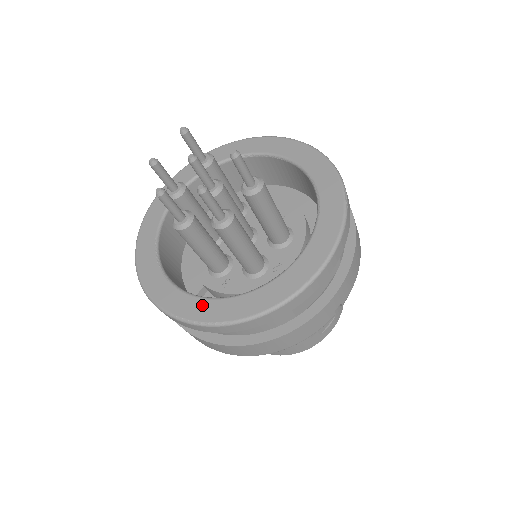
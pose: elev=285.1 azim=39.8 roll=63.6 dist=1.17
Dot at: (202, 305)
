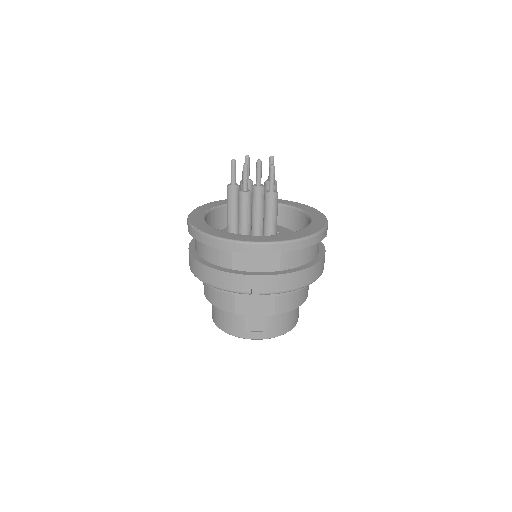
Dot at: (202, 223)
